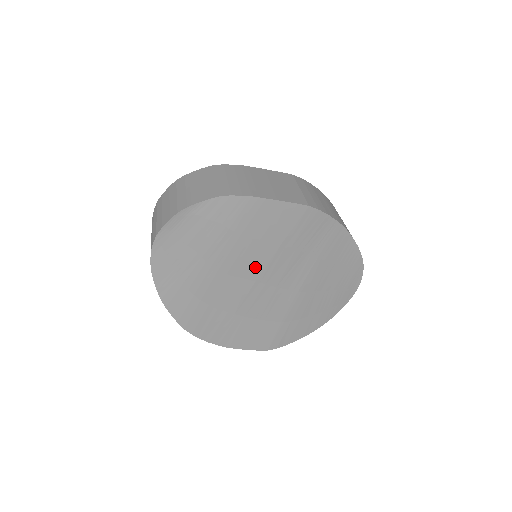
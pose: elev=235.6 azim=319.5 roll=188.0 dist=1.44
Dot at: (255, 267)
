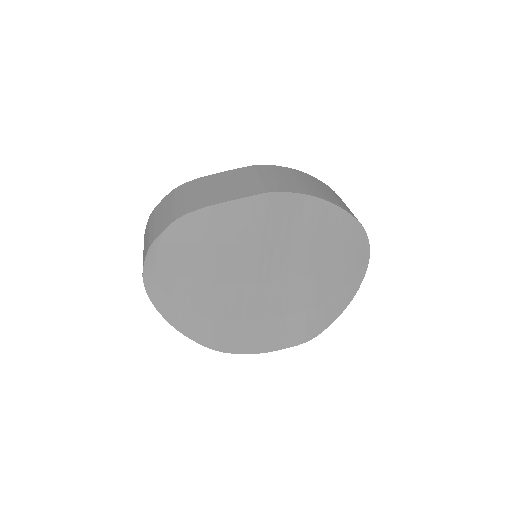
Dot at: (248, 270)
